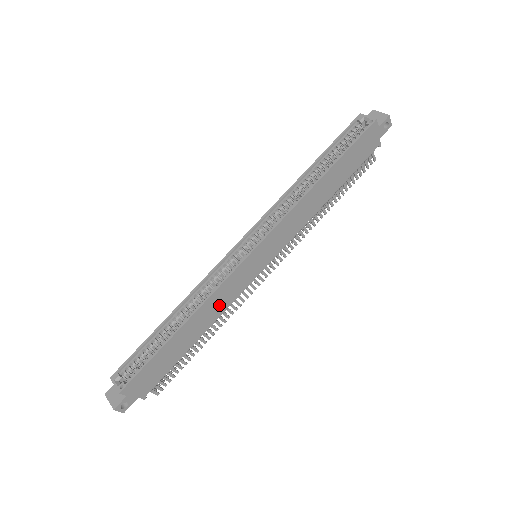
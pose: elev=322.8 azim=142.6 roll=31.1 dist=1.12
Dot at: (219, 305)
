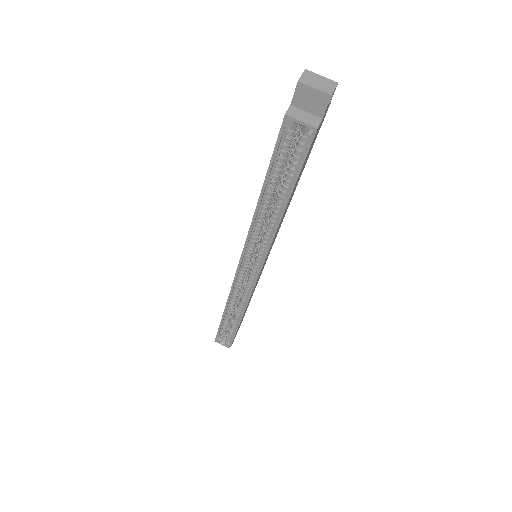
Dot at: occluded
